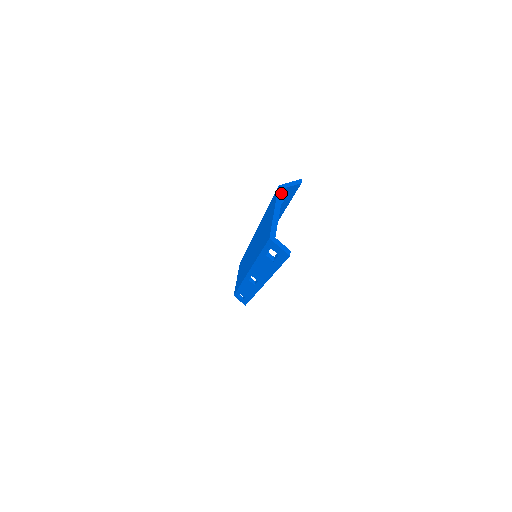
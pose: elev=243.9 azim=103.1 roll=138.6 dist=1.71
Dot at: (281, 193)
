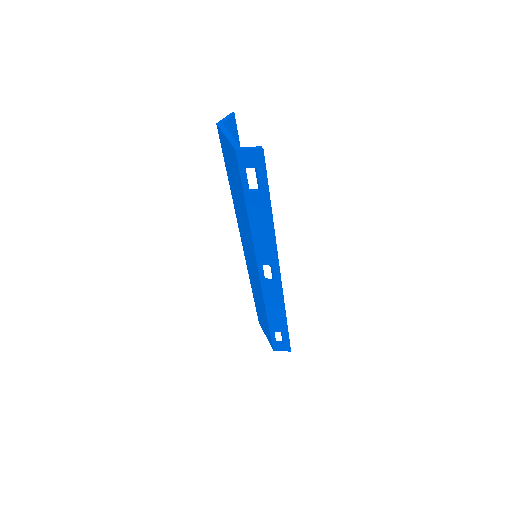
Dot at: (222, 126)
